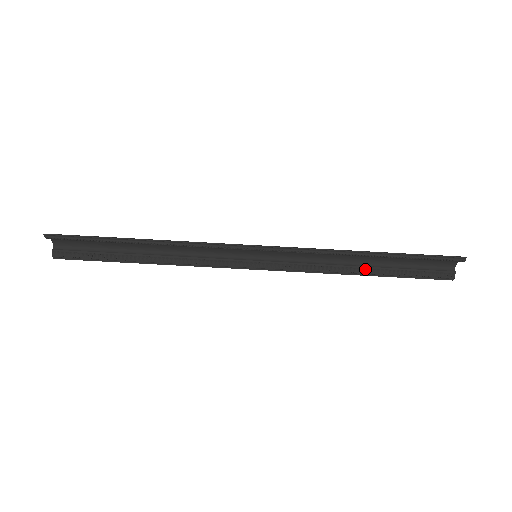
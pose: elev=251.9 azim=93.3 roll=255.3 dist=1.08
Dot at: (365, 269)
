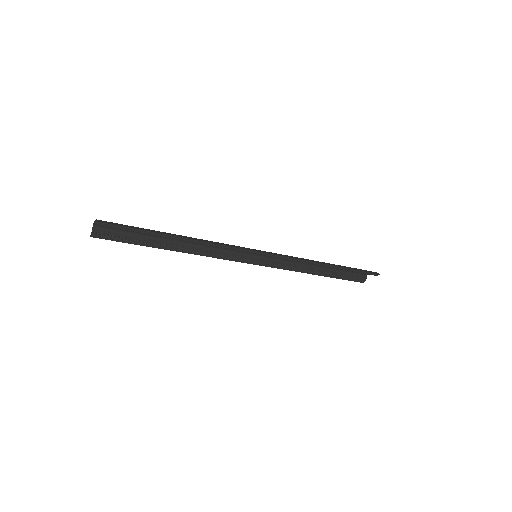
Dot at: (319, 271)
